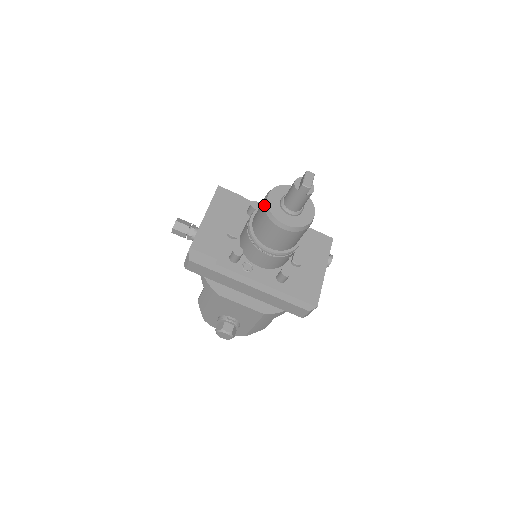
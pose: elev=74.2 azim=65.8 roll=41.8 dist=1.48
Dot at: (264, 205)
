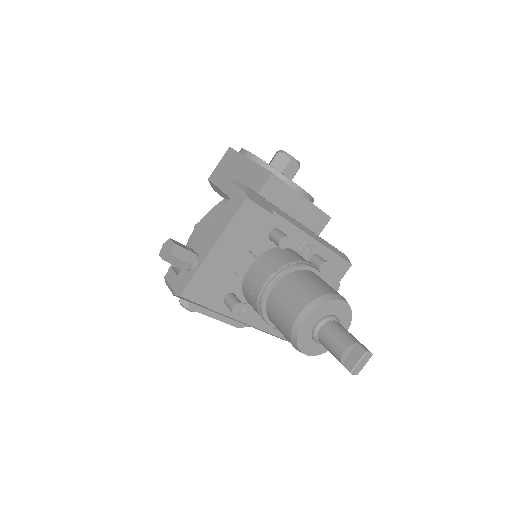
Dot at: (293, 326)
